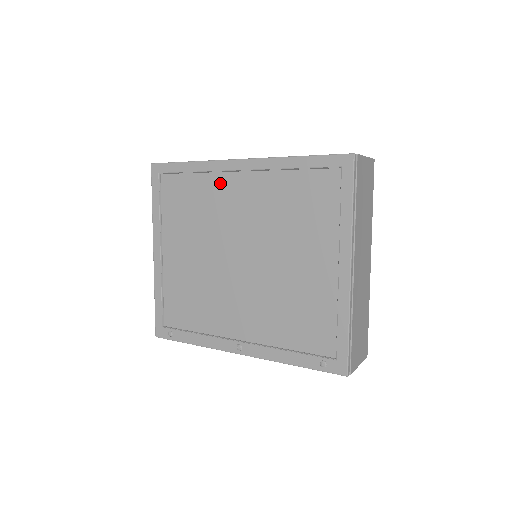
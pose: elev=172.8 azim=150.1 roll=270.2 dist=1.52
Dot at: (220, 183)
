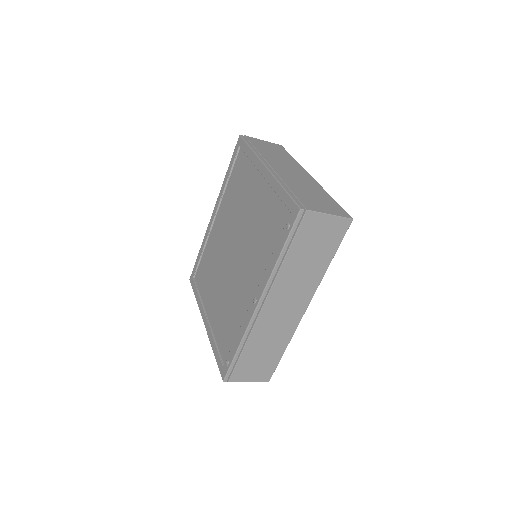
Dot at: (212, 237)
